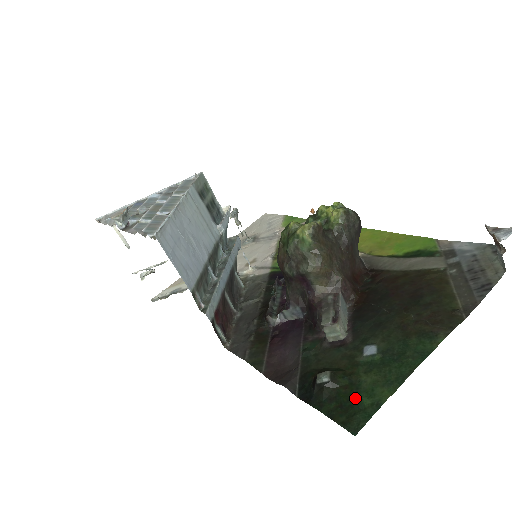
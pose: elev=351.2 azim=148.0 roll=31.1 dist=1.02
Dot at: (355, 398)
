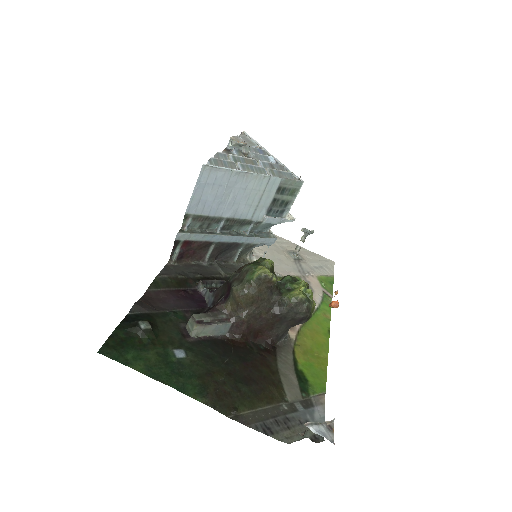
Dot at: (131, 348)
